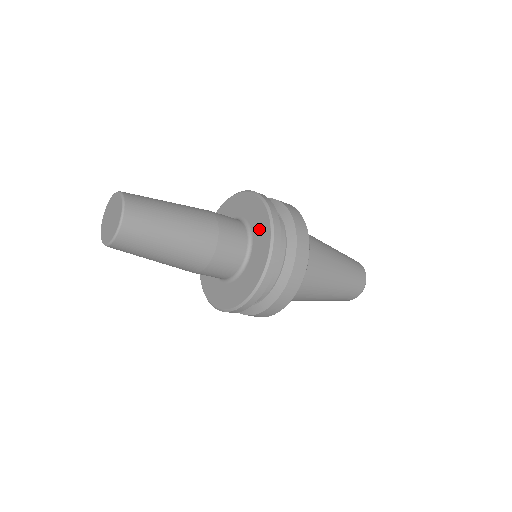
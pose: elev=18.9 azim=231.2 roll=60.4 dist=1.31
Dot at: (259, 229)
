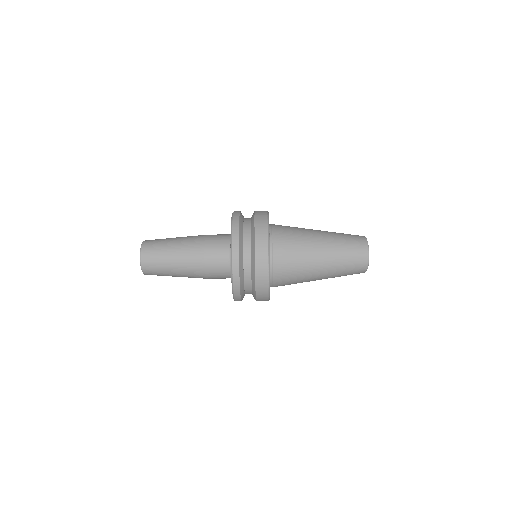
Dot at: occluded
